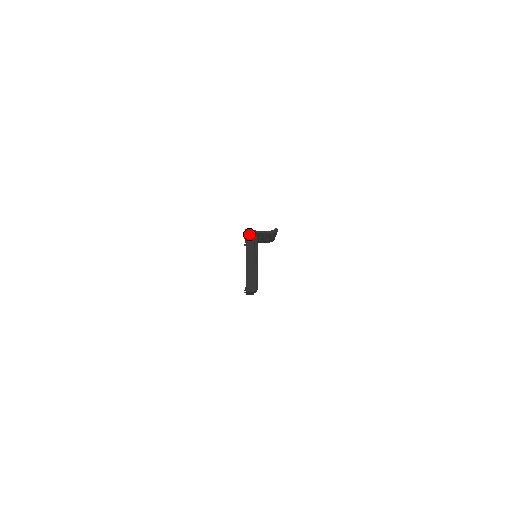
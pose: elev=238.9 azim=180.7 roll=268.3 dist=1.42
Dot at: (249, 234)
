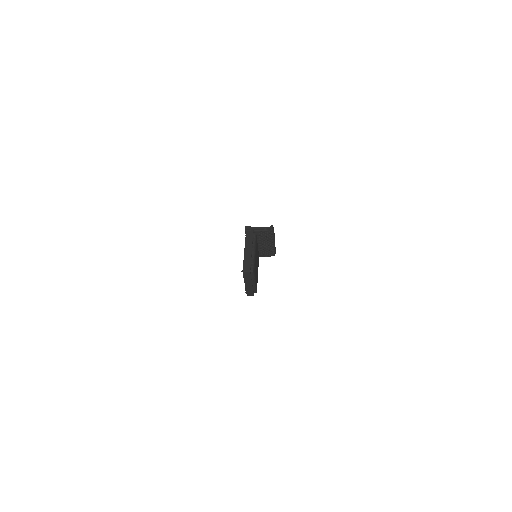
Dot at: (249, 230)
